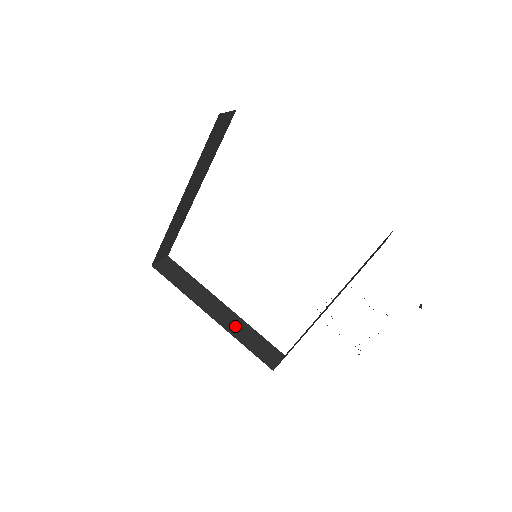
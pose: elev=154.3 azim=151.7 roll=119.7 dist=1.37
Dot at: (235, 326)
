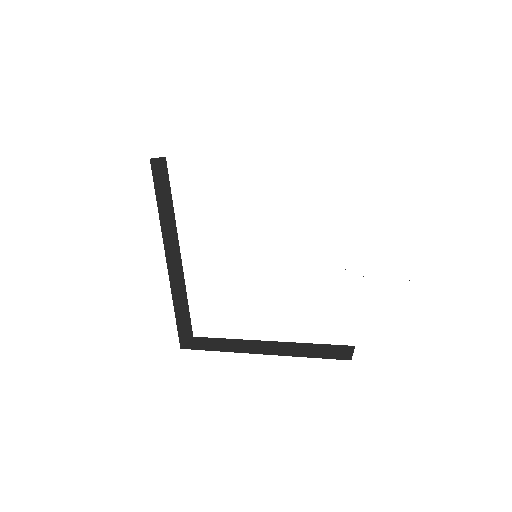
Dot at: (289, 349)
